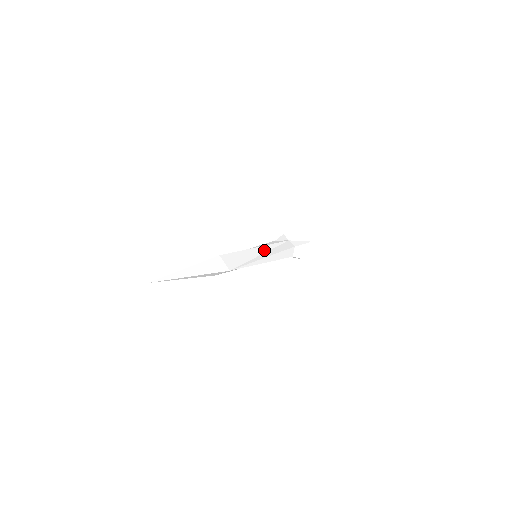
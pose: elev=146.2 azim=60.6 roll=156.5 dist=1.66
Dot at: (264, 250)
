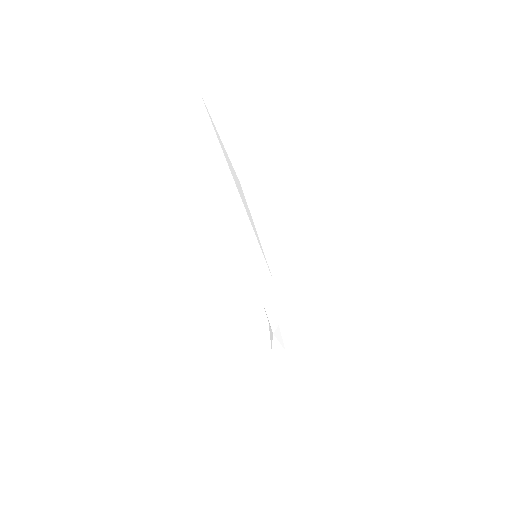
Dot at: (266, 262)
